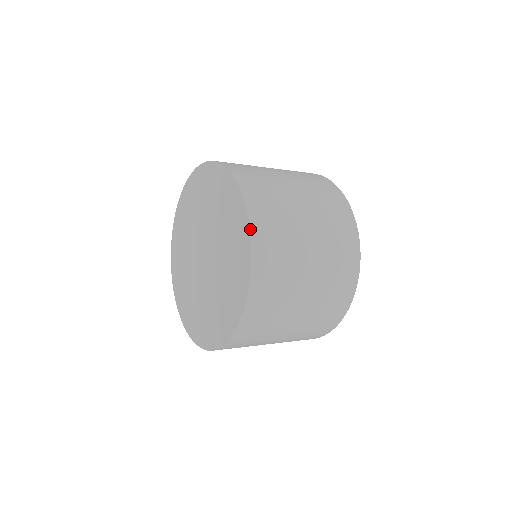
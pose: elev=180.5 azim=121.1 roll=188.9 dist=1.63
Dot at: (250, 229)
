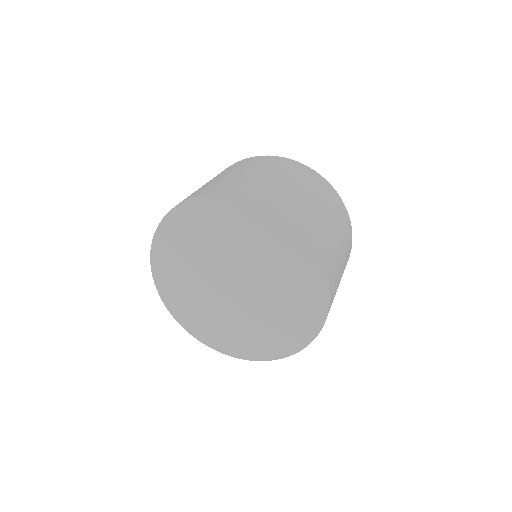
Dot at: (330, 295)
